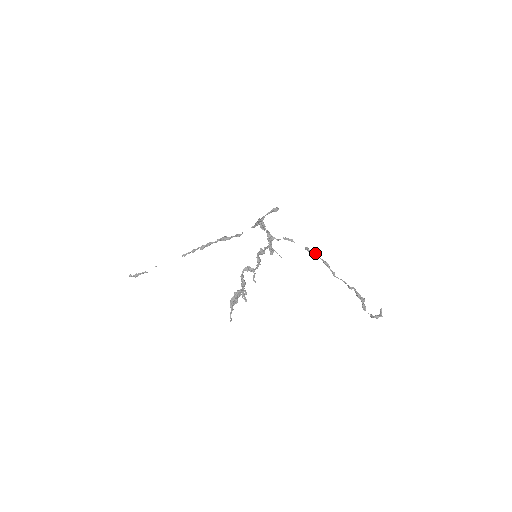
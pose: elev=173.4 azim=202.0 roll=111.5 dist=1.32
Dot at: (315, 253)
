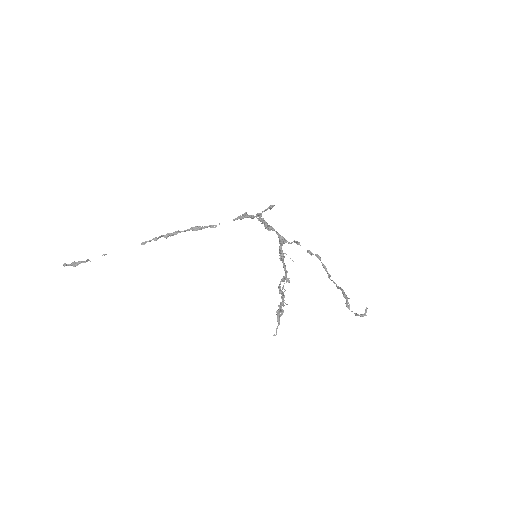
Dot at: (318, 257)
